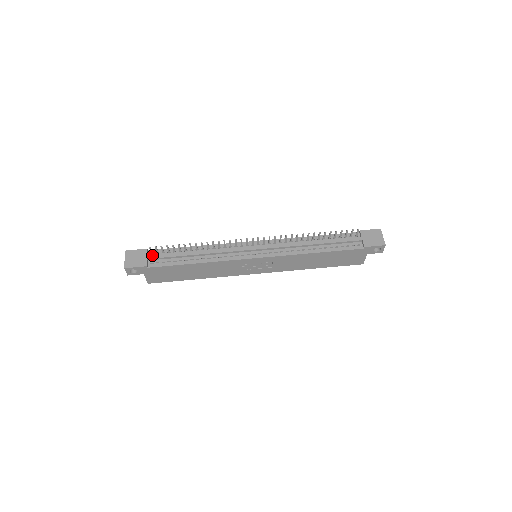
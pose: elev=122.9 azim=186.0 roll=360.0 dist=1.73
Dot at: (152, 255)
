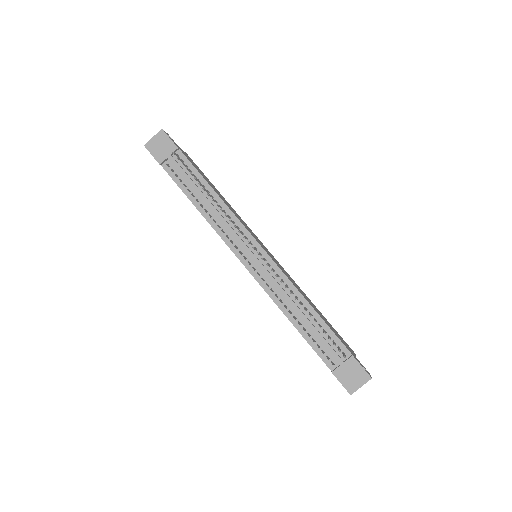
Dot at: (174, 159)
